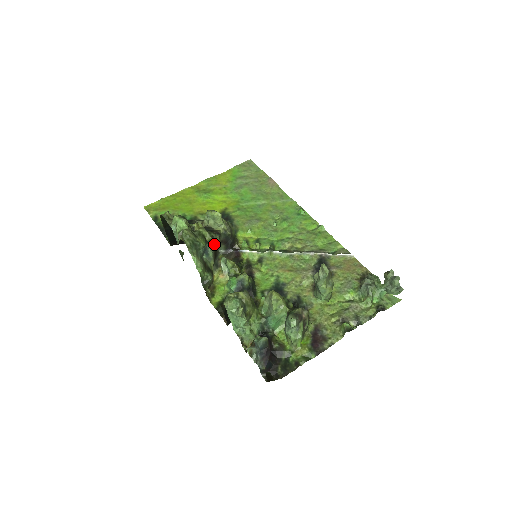
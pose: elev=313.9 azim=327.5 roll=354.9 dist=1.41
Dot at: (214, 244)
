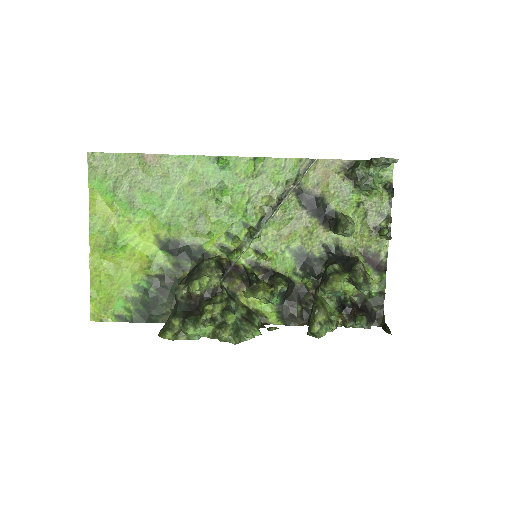
Dot at: occluded
